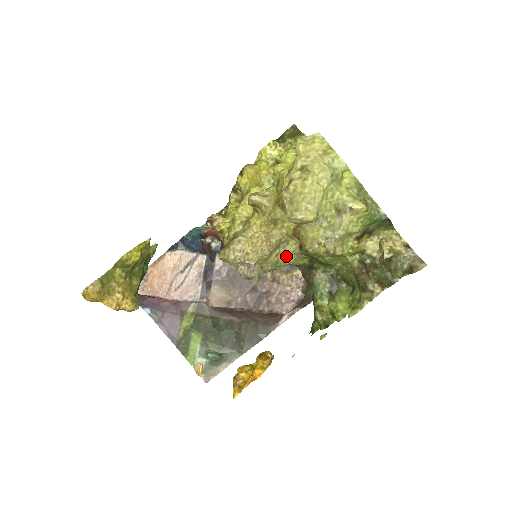
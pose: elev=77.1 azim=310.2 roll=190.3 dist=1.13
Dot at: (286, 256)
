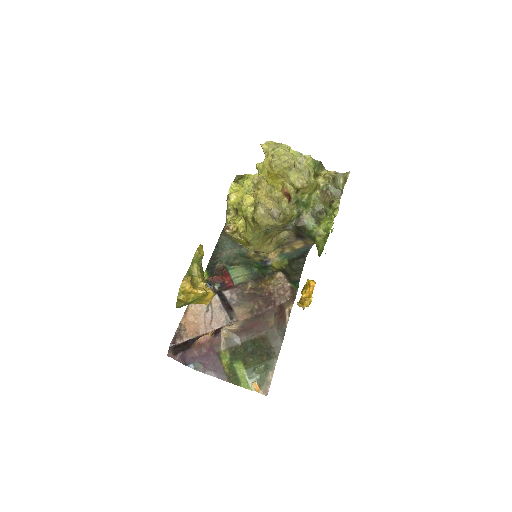
Dot at: (285, 210)
